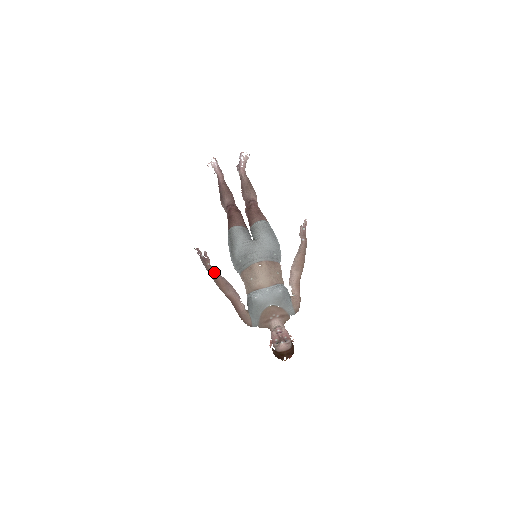
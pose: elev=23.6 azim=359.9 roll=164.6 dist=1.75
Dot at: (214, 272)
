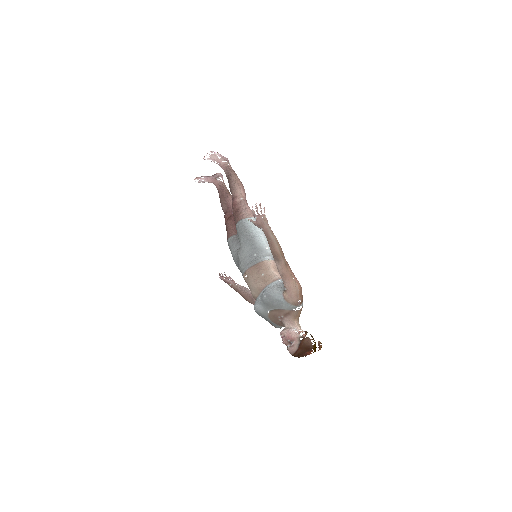
Dot at: (237, 289)
